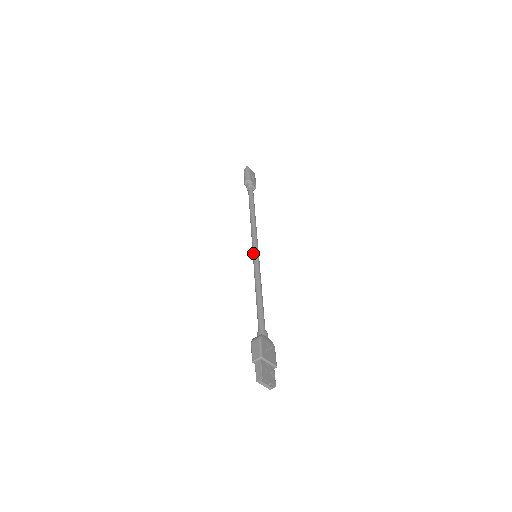
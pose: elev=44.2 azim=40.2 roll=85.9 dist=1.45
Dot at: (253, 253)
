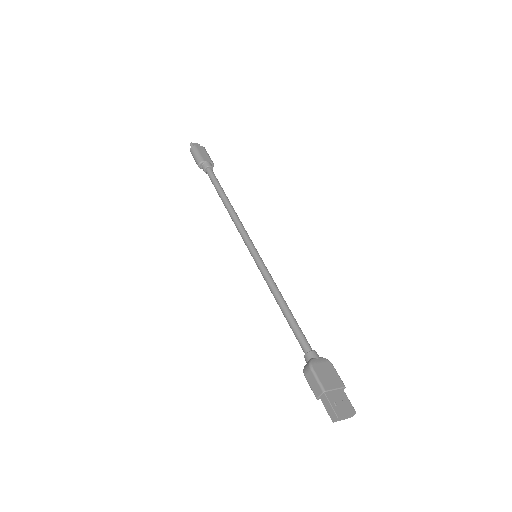
Dot at: (251, 255)
